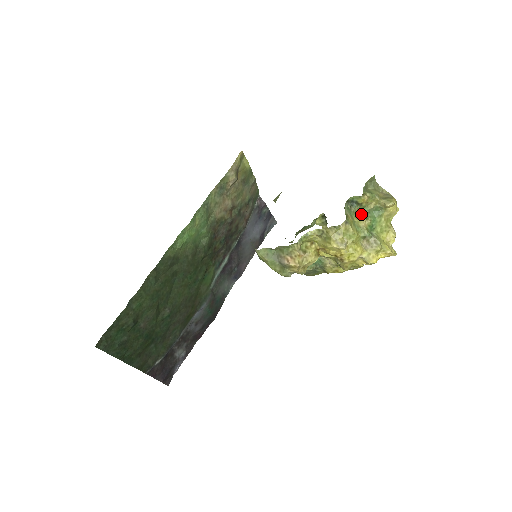
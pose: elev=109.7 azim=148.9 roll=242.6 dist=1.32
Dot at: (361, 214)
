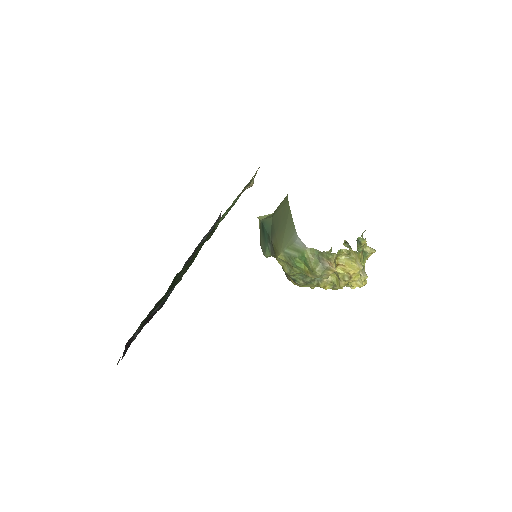
Dot at: (359, 251)
